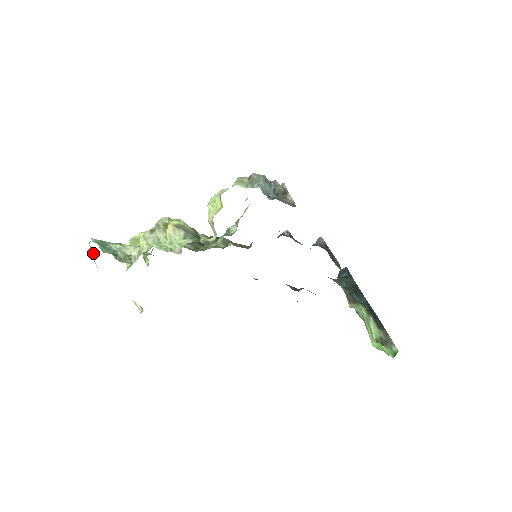
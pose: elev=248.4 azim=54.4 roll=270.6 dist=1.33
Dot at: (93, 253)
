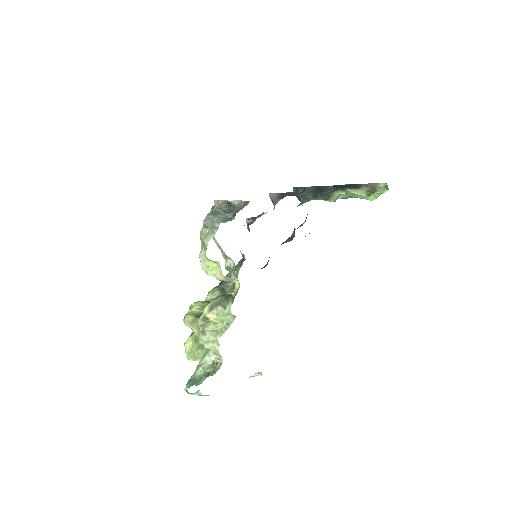
Dot at: (197, 394)
